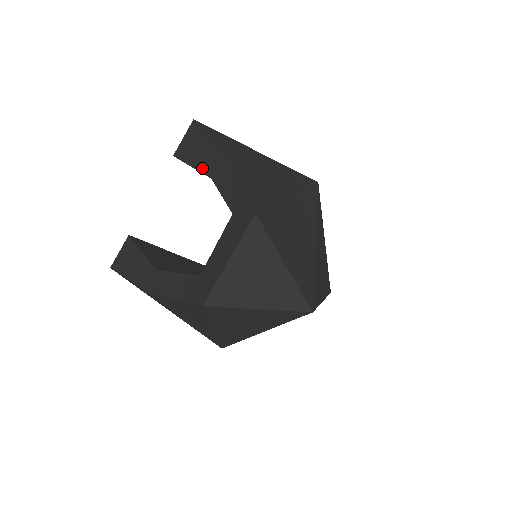
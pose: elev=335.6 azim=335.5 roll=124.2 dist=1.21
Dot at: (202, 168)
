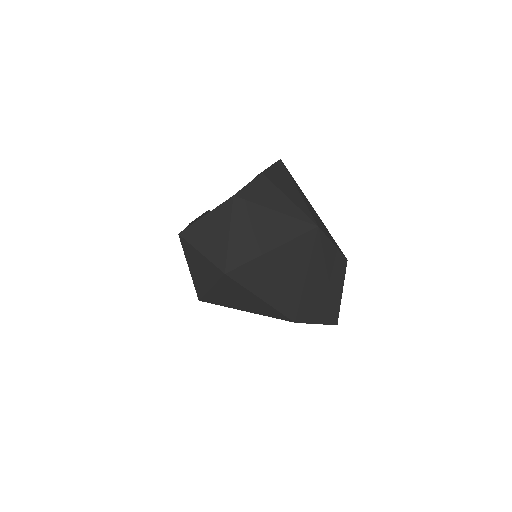
Dot at: occluded
